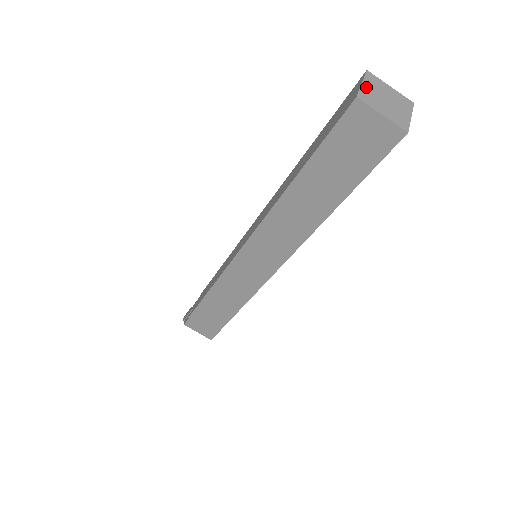
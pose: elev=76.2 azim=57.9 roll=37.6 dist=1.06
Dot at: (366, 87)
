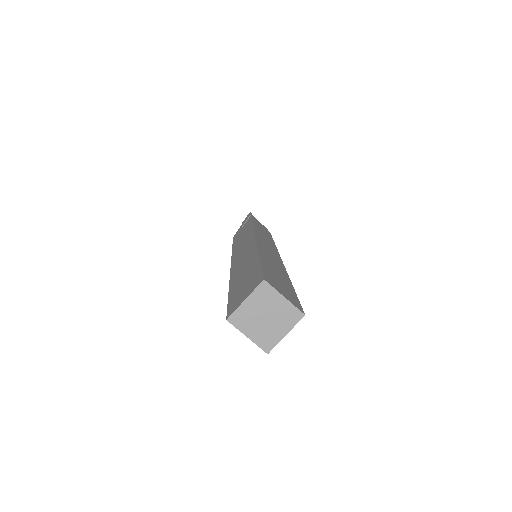
Dot at: (247, 304)
